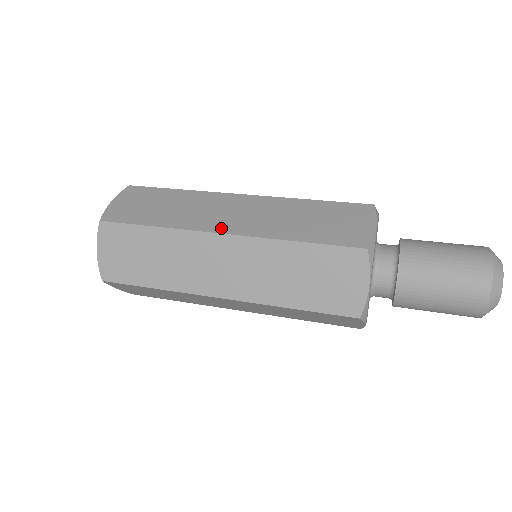
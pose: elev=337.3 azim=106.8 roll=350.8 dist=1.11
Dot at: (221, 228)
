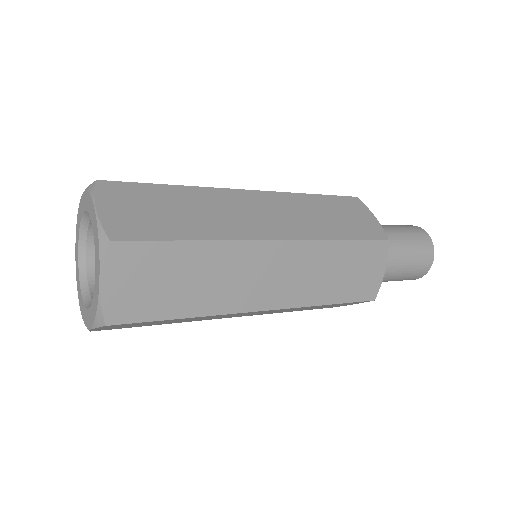
Dot at: (268, 234)
